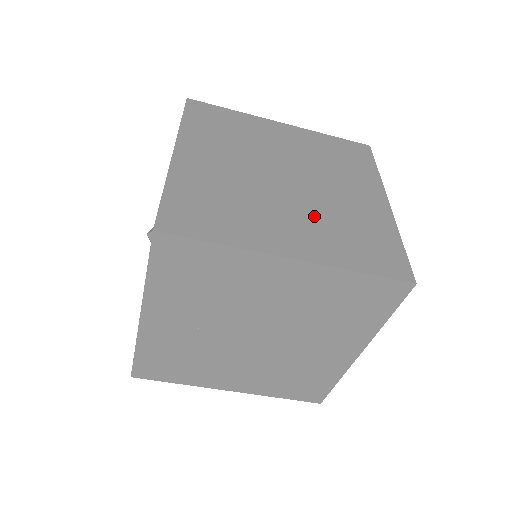
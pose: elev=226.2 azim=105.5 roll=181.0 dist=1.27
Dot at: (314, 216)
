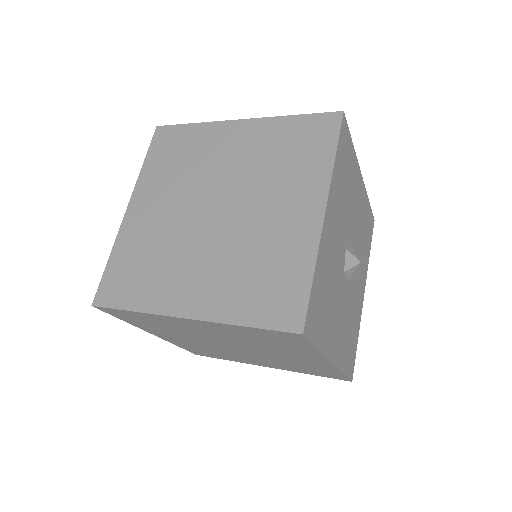
Dot at: (225, 257)
